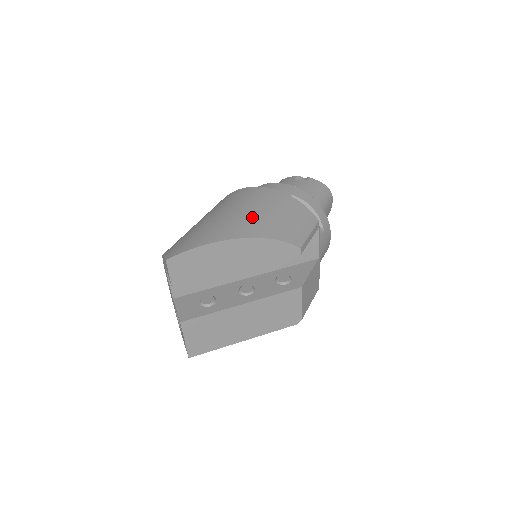
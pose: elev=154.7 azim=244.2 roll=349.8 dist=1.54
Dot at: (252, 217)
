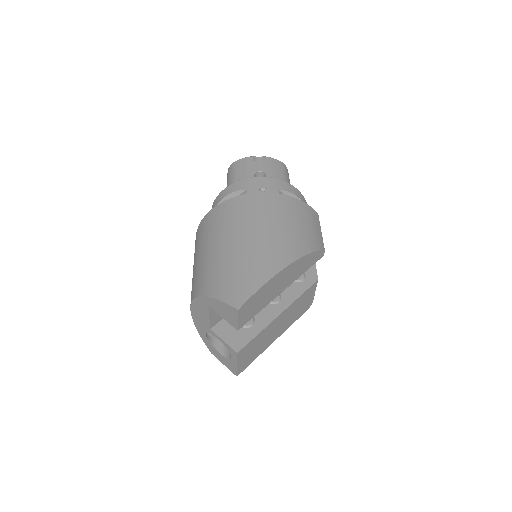
Dot at: (282, 234)
